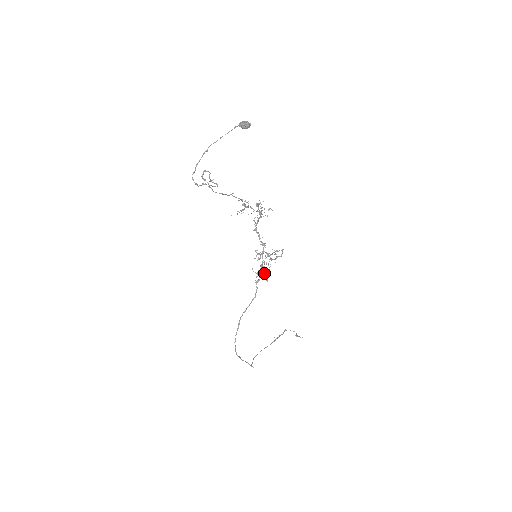
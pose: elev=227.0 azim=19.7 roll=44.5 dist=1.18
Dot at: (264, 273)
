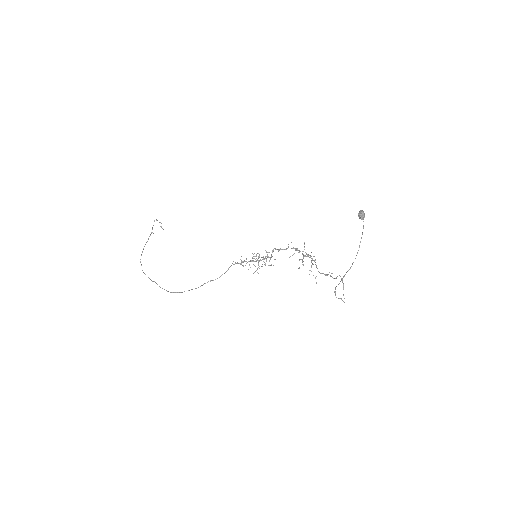
Dot at: (245, 261)
